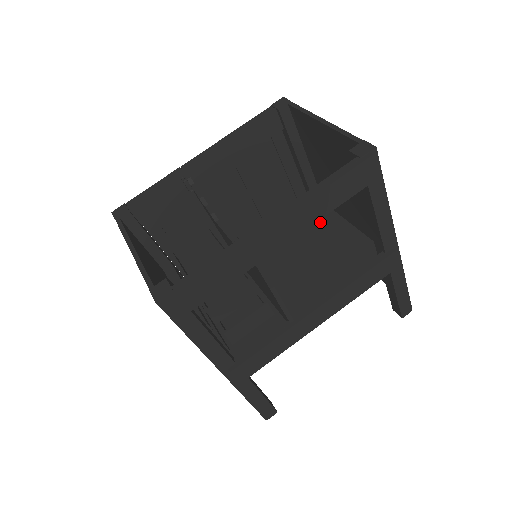
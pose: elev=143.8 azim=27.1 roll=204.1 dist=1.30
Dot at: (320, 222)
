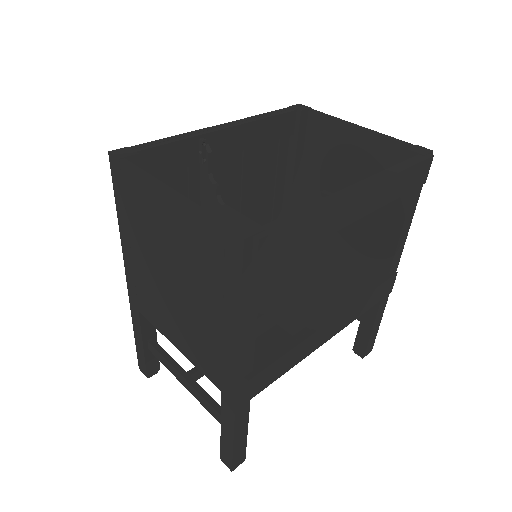
Dot at: occluded
